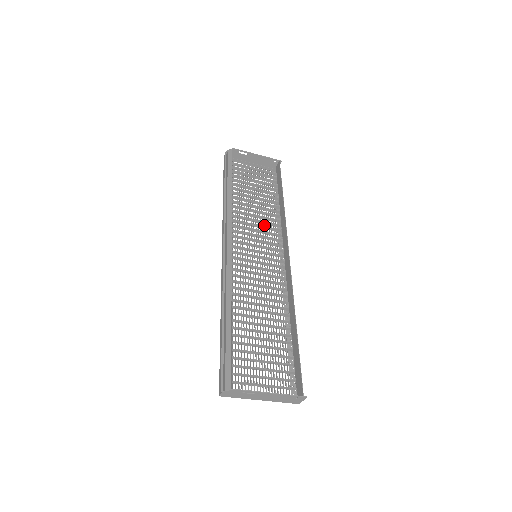
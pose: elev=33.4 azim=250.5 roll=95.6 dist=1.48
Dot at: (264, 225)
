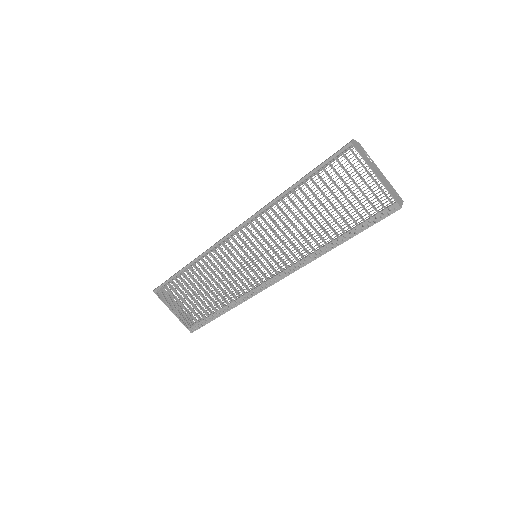
Dot at: (232, 286)
